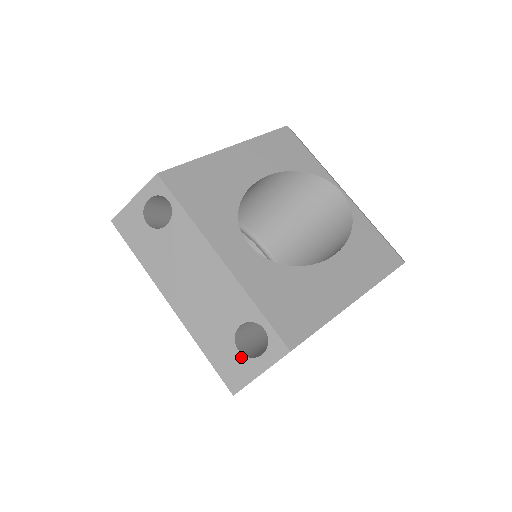
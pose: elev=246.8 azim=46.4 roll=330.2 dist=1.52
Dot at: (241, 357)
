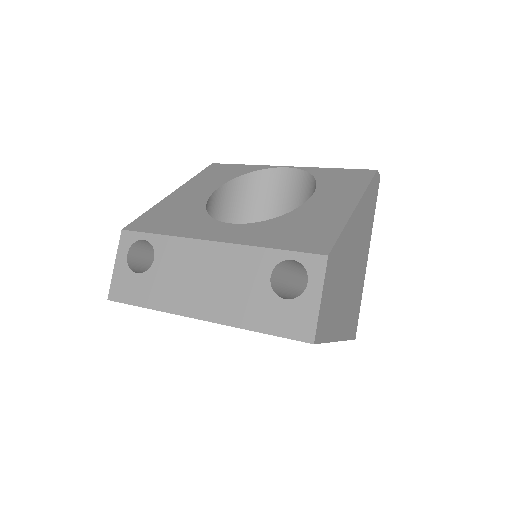
Dot at: (292, 302)
